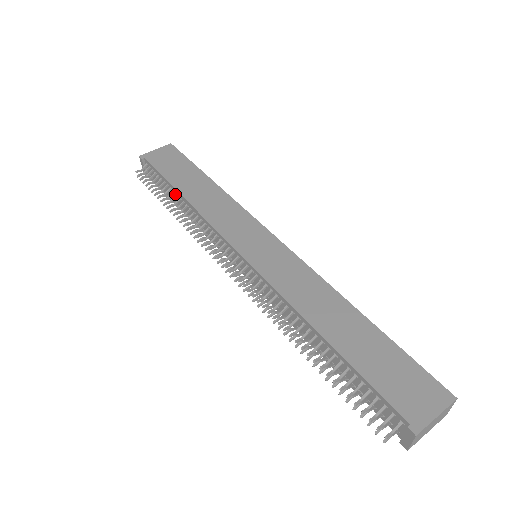
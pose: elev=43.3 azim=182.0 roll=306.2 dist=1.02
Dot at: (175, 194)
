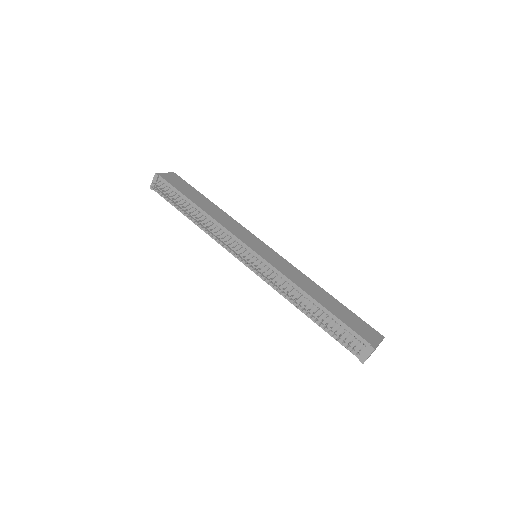
Dot at: (189, 206)
